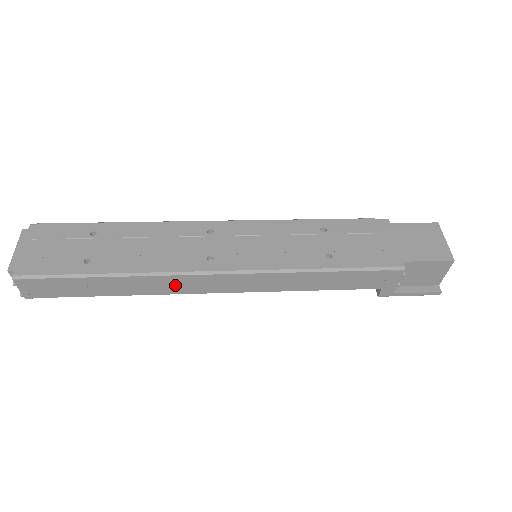
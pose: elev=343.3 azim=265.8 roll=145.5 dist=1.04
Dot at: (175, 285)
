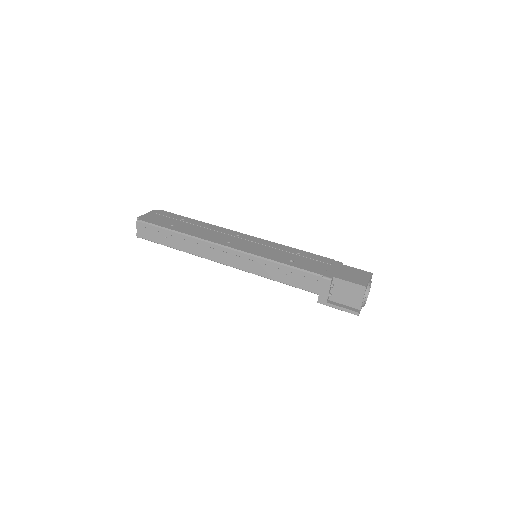
Dot at: (206, 250)
